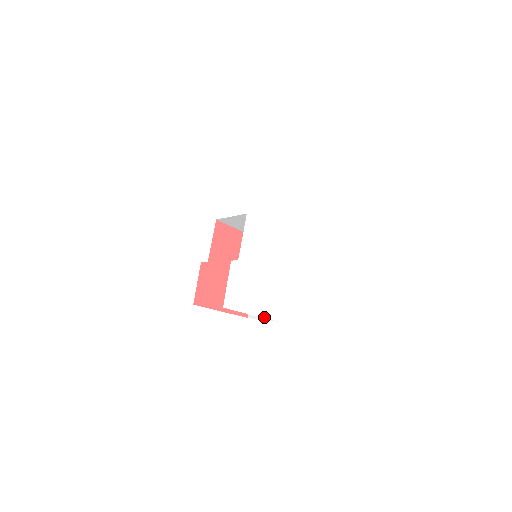
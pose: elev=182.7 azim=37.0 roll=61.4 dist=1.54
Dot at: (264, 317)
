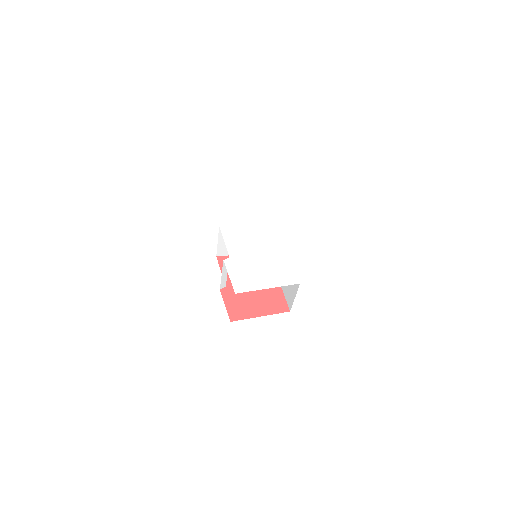
Dot at: occluded
